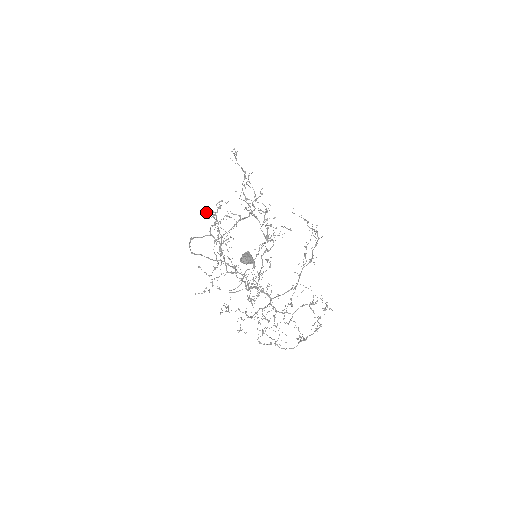
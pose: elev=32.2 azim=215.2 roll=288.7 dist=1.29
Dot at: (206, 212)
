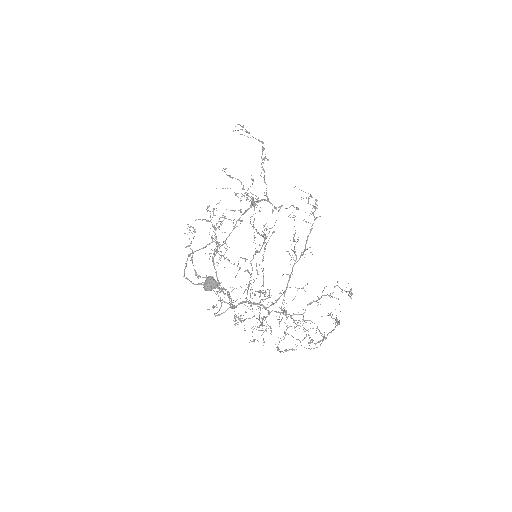
Dot at: (203, 219)
